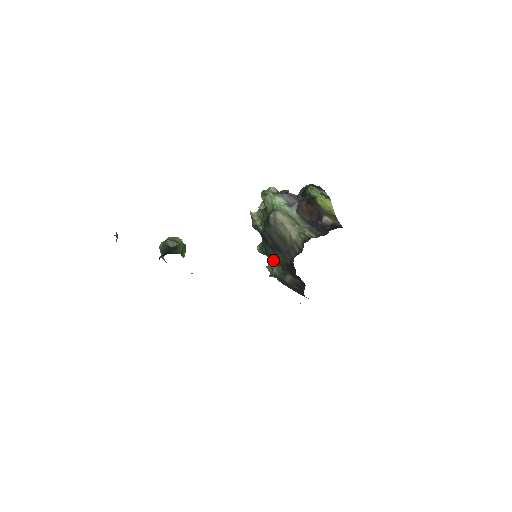
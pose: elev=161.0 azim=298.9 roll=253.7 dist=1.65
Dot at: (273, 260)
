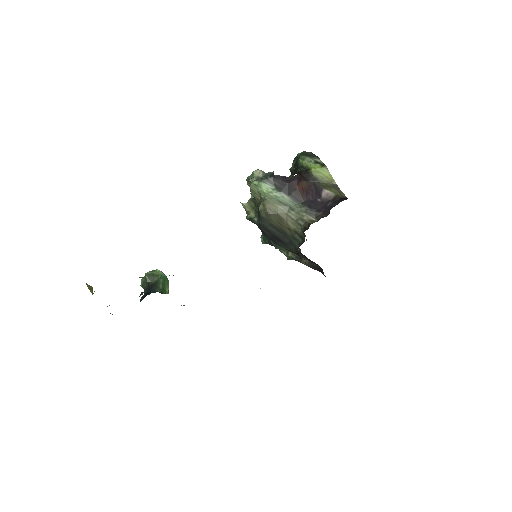
Dot at: (281, 249)
